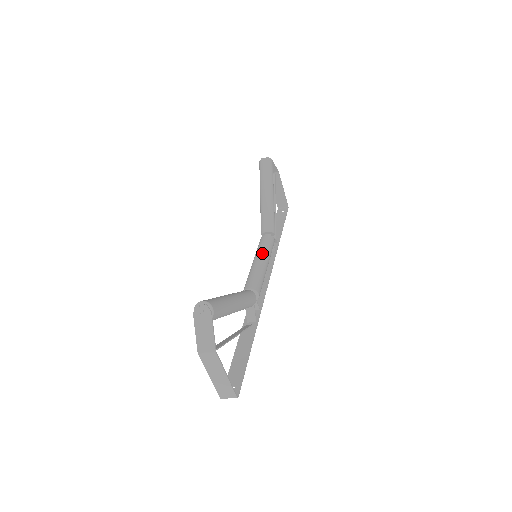
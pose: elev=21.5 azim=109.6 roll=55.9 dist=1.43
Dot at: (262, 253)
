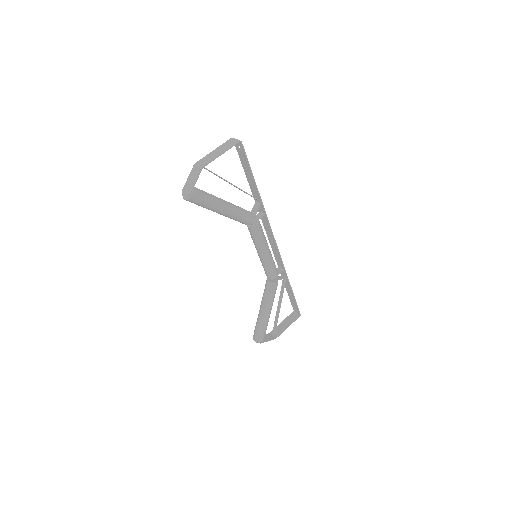
Dot at: (258, 249)
